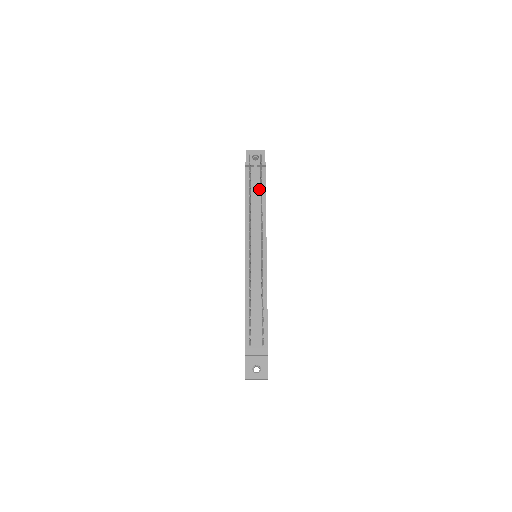
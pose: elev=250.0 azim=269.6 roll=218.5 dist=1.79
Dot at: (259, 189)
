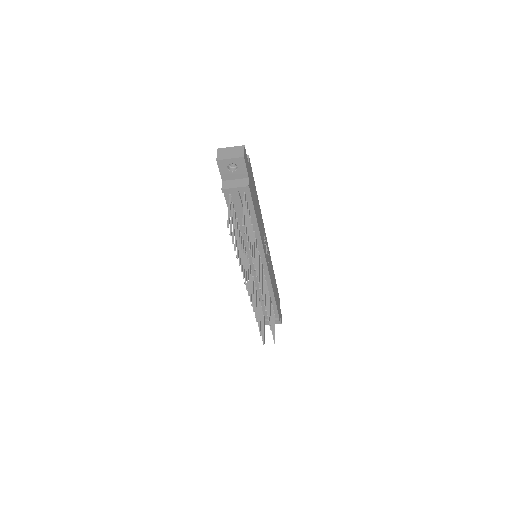
Dot at: occluded
